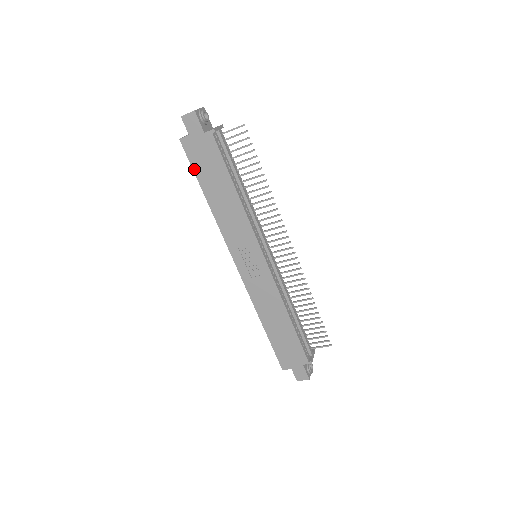
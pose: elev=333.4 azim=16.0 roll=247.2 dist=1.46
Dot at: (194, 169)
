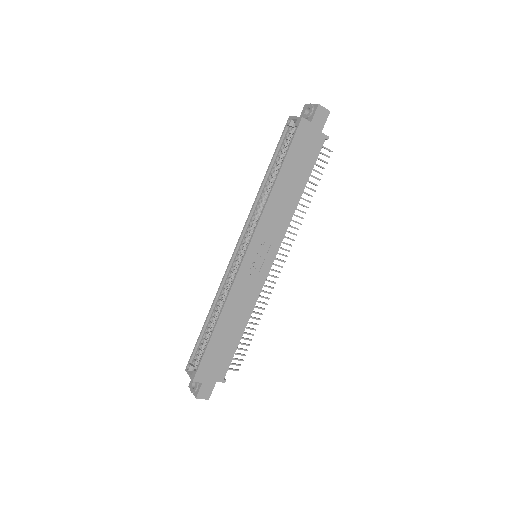
Dot at: (290, 149)
